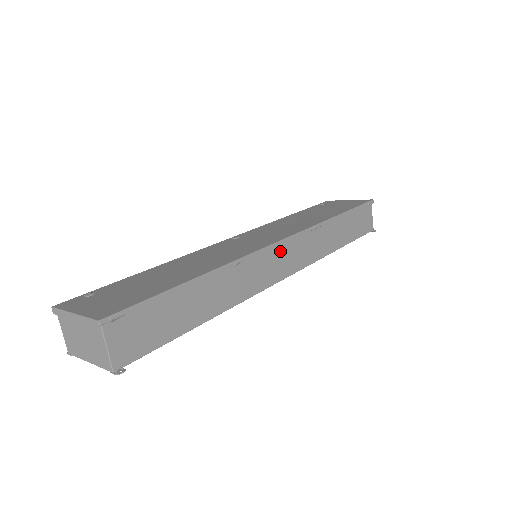
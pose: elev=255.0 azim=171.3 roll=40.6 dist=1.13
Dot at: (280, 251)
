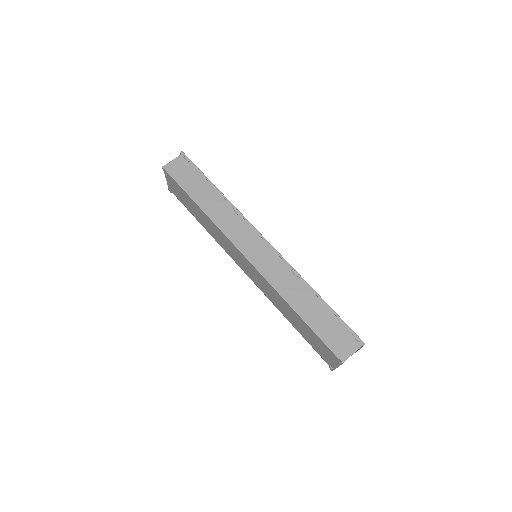
Dot at: (261, 245)
